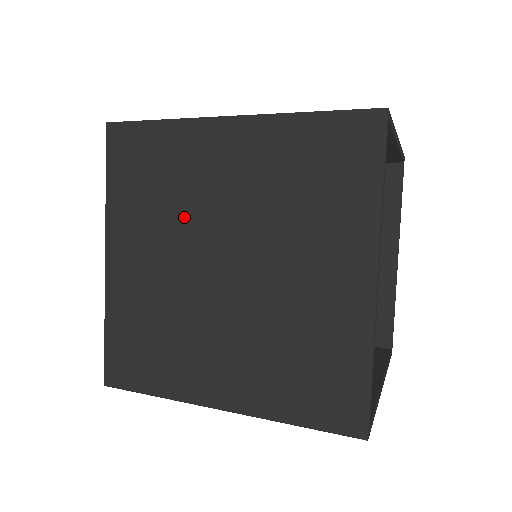
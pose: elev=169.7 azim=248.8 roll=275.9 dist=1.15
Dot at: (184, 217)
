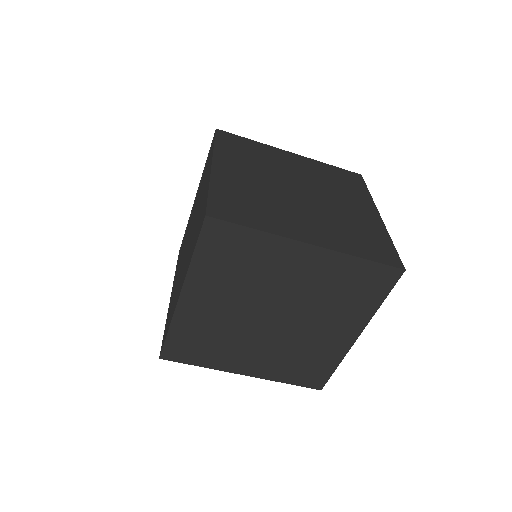
Dot at: (270, 169)
